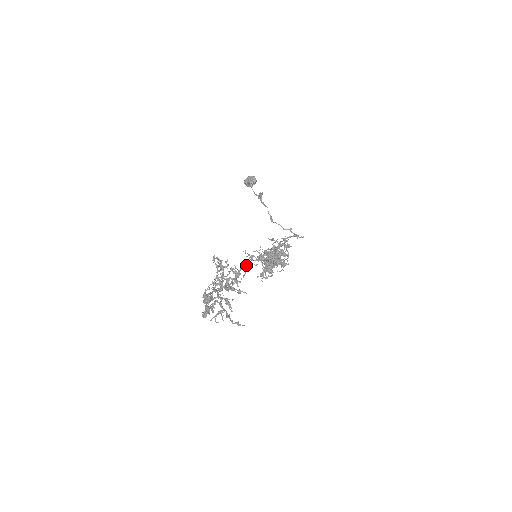
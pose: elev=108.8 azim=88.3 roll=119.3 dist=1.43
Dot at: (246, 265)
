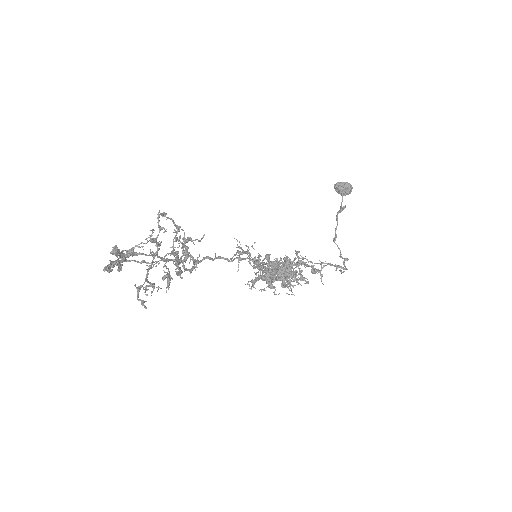
Dot at: (235, 258)
